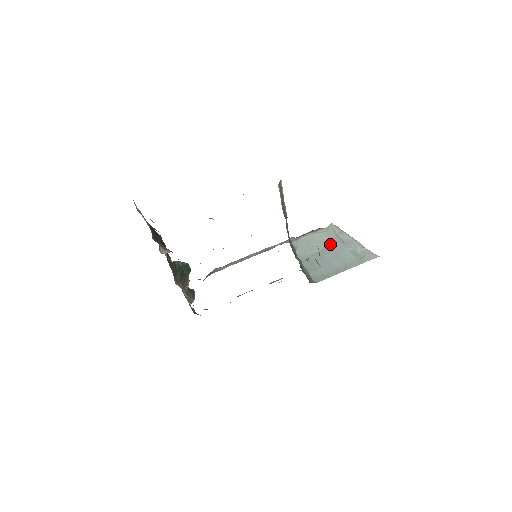
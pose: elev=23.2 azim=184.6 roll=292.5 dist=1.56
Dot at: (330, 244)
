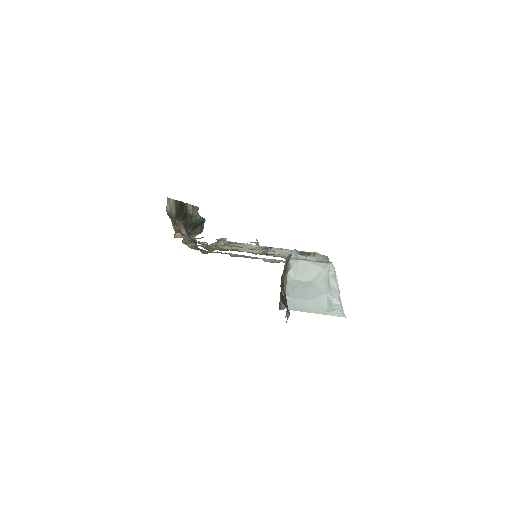
Dot at: (318, 281)
